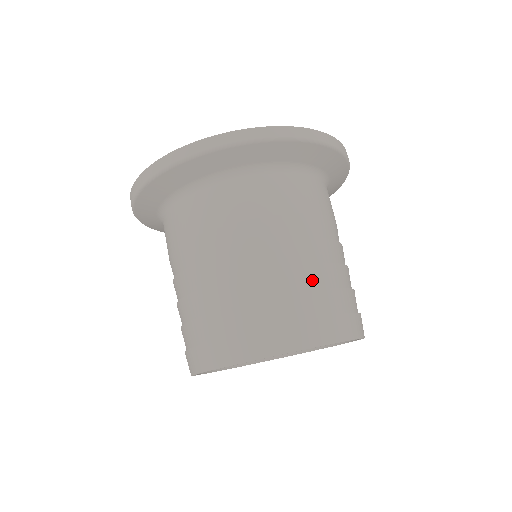
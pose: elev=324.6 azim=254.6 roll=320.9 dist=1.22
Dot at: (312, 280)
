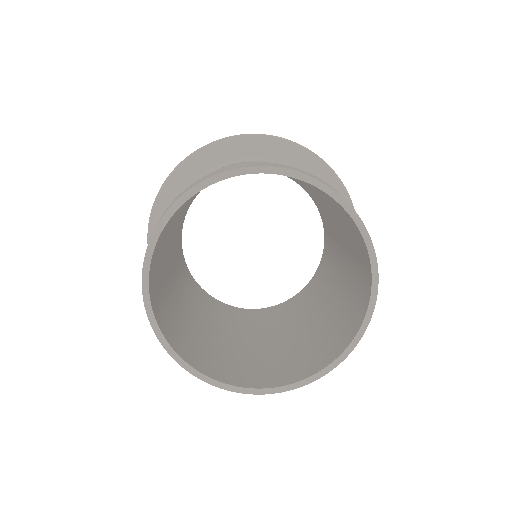
Dot at: occluded
